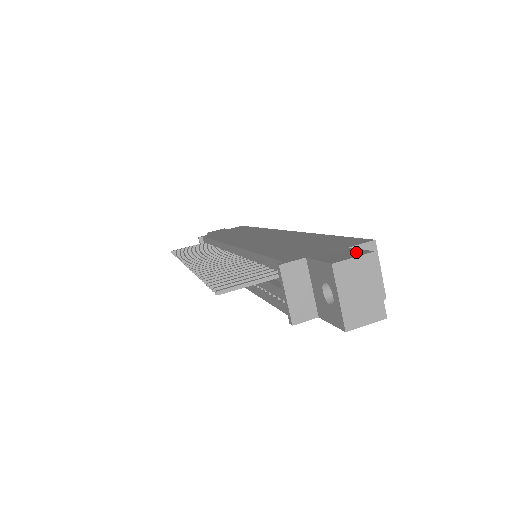
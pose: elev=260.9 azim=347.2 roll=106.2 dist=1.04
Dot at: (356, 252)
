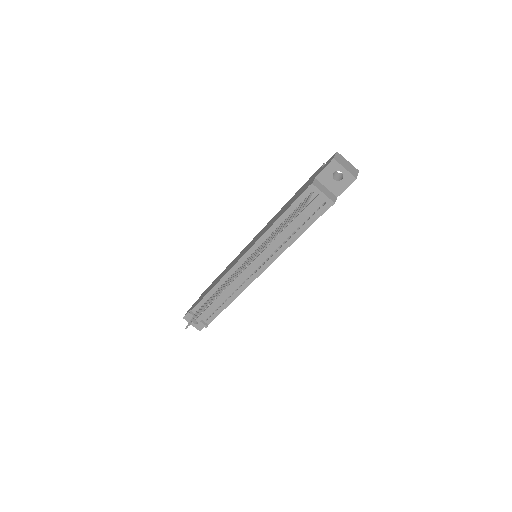
Dot at: (331, 158)
